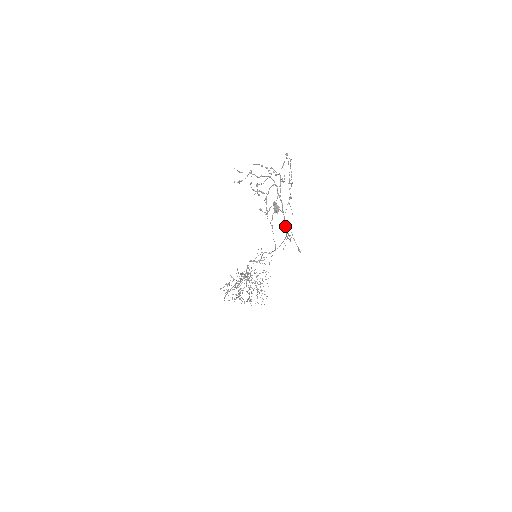
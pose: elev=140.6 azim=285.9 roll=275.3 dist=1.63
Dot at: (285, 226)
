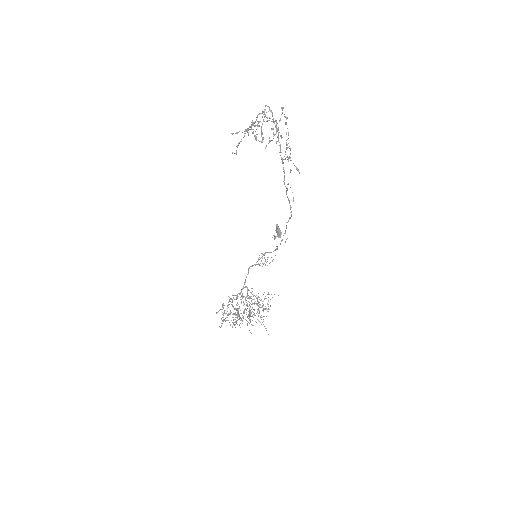
Dot at: occluded
